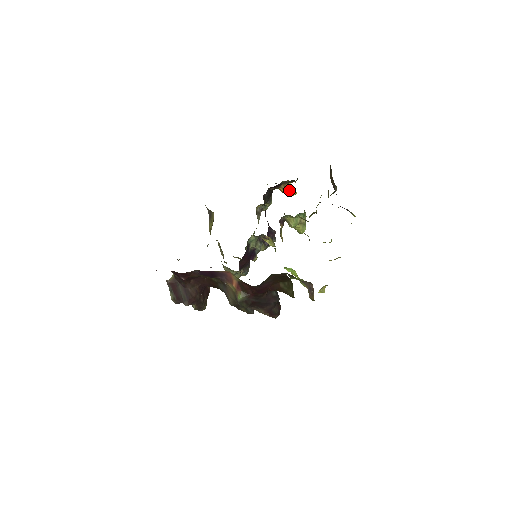
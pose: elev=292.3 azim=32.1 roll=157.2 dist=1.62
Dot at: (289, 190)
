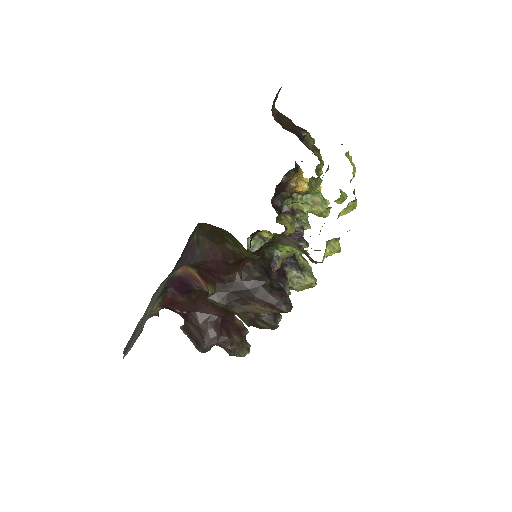
Dot at: (308, 187)
